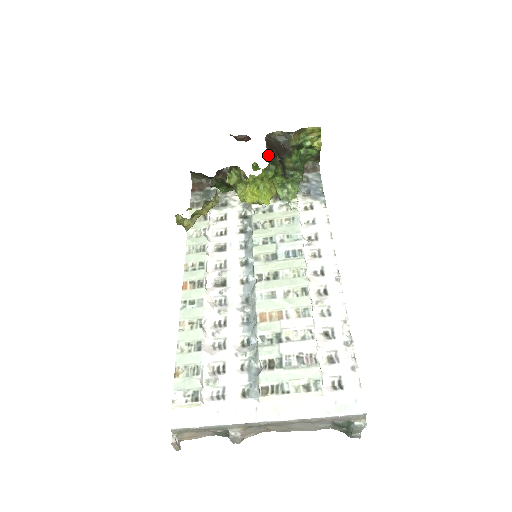
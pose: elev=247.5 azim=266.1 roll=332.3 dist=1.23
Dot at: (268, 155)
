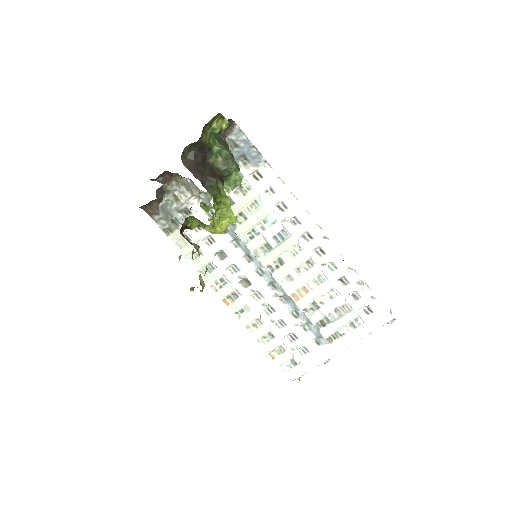
Dot at: (203, 185)
